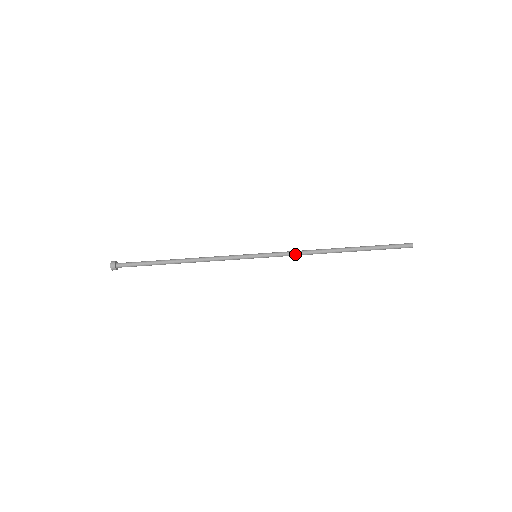
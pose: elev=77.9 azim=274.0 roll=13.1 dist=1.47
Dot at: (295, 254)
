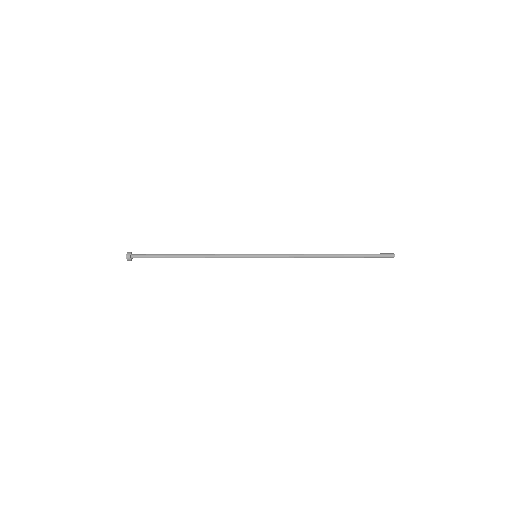
Dot at: (291, 256)
